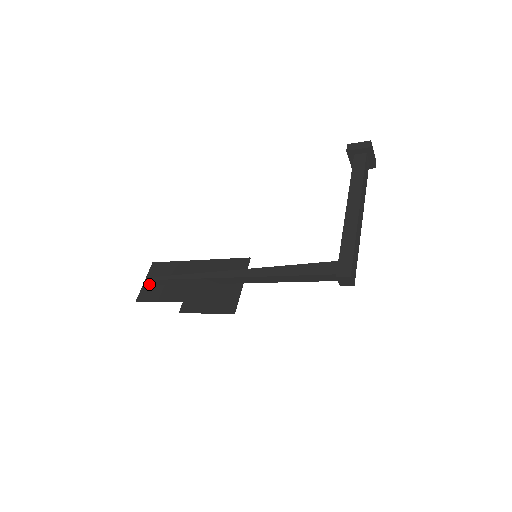
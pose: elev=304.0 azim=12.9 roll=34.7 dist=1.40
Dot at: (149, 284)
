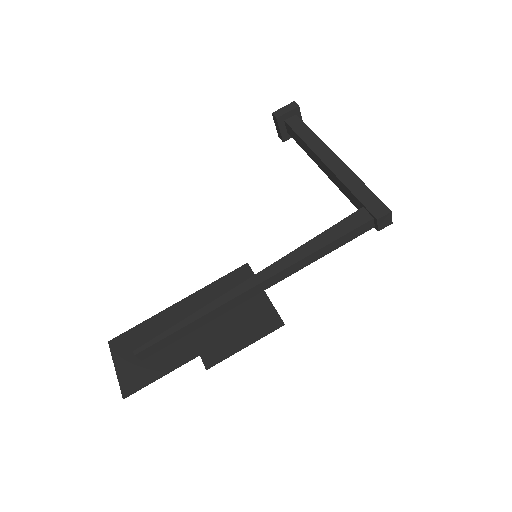
Dot at: (126, 367)
